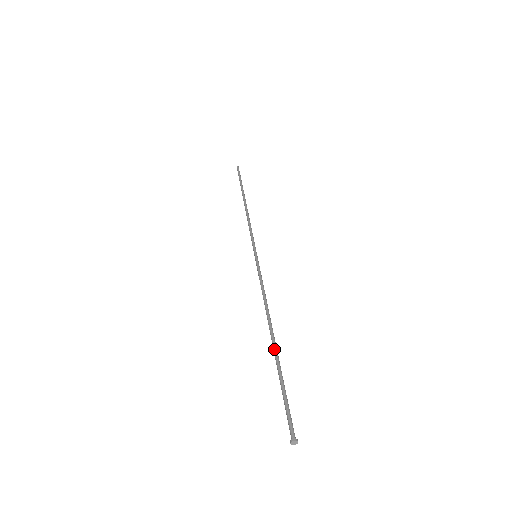
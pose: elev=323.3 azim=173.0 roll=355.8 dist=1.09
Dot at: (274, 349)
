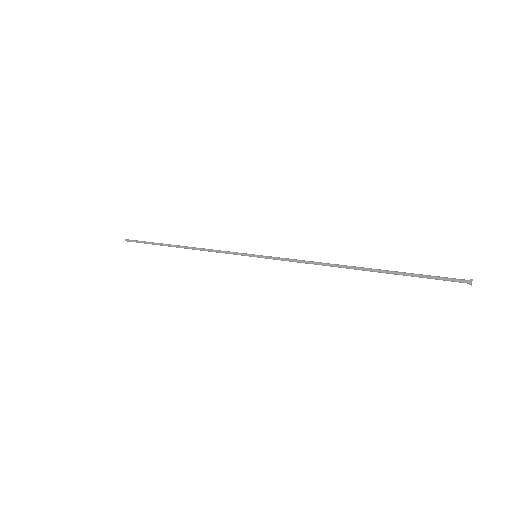
Dot at: (372, 270)
